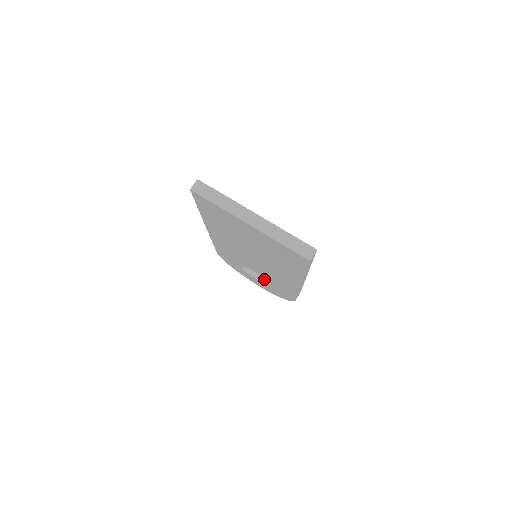
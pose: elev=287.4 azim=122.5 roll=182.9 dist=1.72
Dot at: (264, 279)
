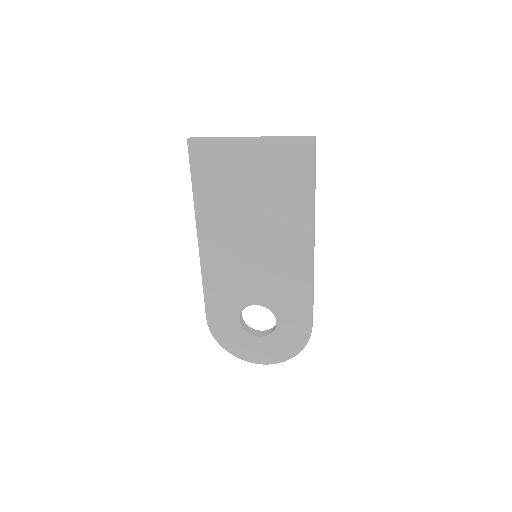
Dot at: (268, 332)
